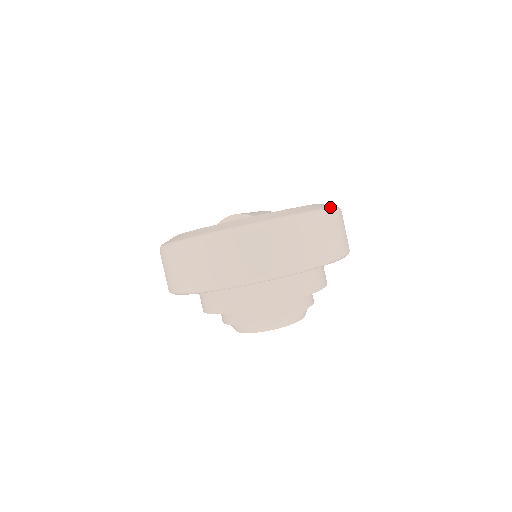
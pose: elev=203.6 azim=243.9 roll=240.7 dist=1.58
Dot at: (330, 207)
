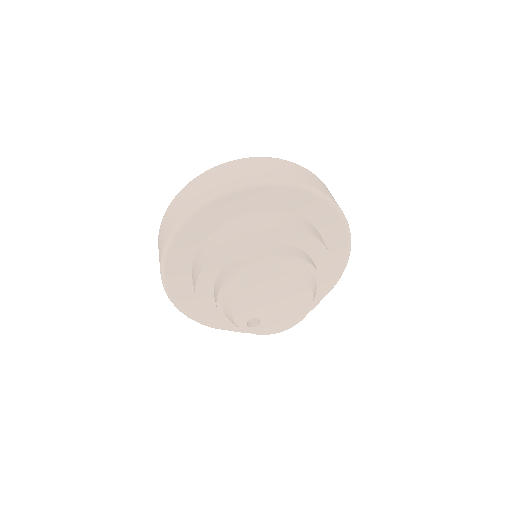
Dot at: occluded
